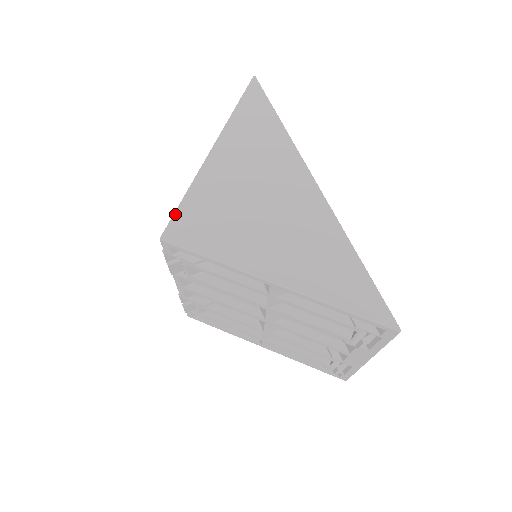
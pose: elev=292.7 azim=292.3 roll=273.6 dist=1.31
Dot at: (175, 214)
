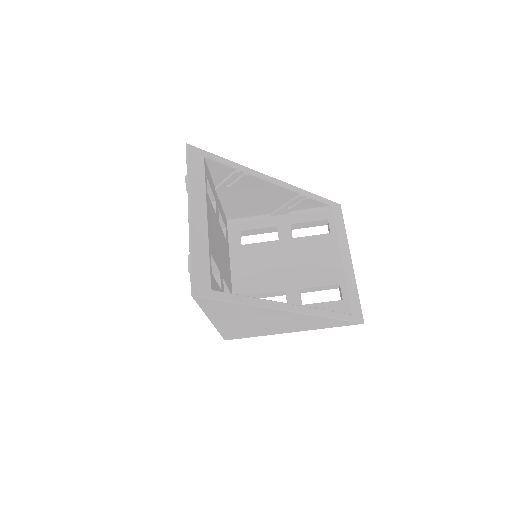
Dot at: (222, 336)
